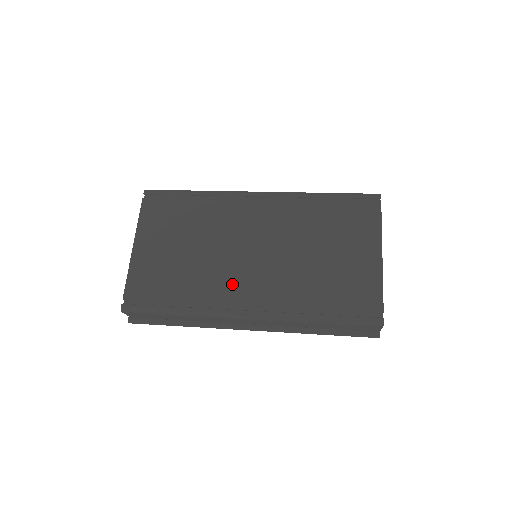
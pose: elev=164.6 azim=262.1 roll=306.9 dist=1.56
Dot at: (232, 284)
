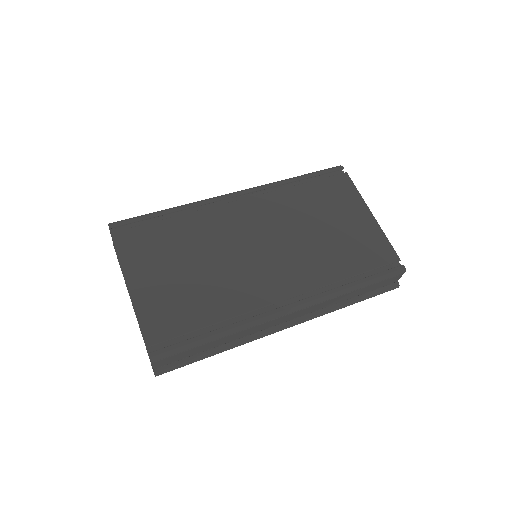
Dot at: (259, 285)
